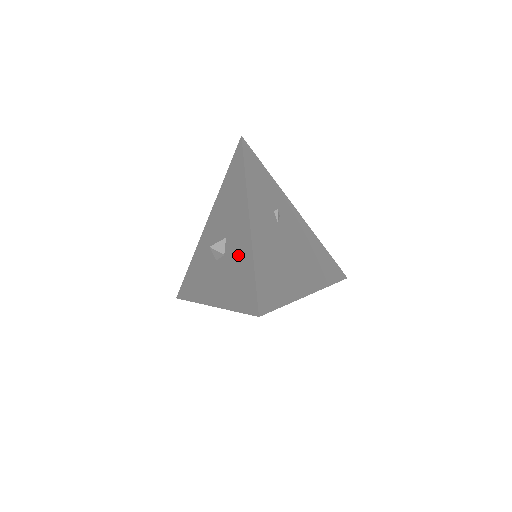
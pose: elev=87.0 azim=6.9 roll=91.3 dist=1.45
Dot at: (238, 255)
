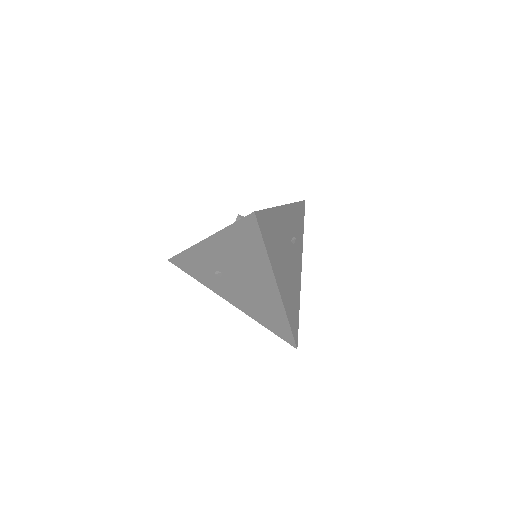
Dot at: occluded
